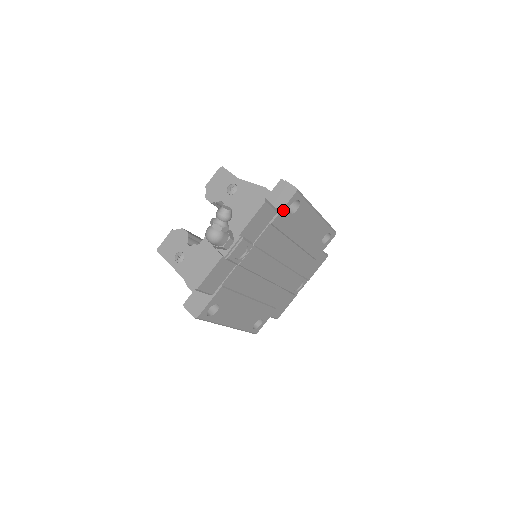
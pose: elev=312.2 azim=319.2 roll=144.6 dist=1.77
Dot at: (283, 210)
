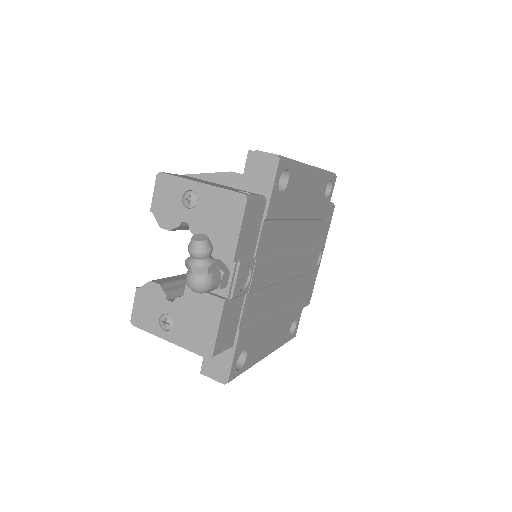
Dot at: (272, 193)
